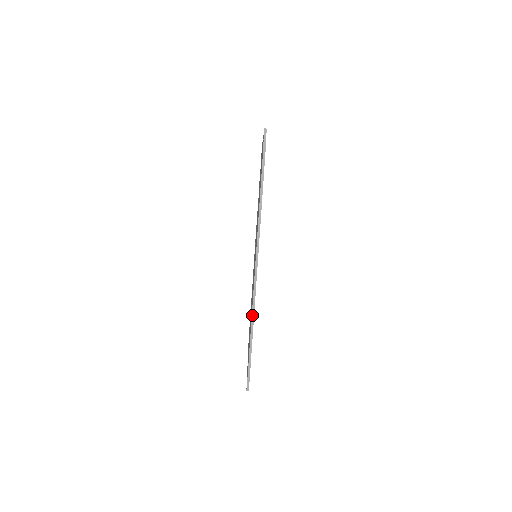
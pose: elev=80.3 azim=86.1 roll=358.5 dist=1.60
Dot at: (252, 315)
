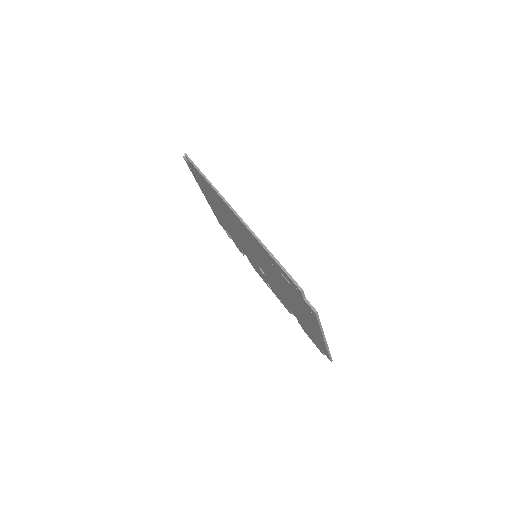
Dot at: (259, 242)
